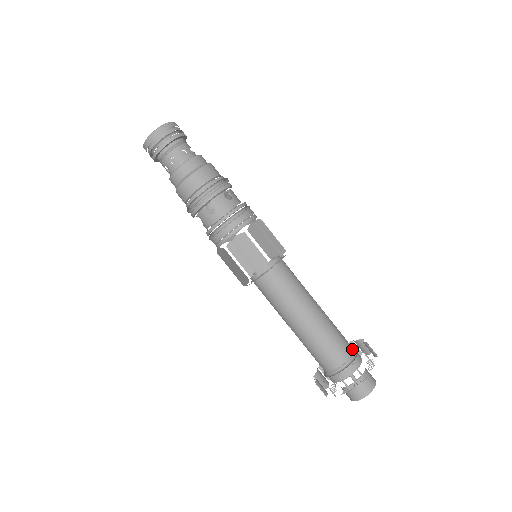
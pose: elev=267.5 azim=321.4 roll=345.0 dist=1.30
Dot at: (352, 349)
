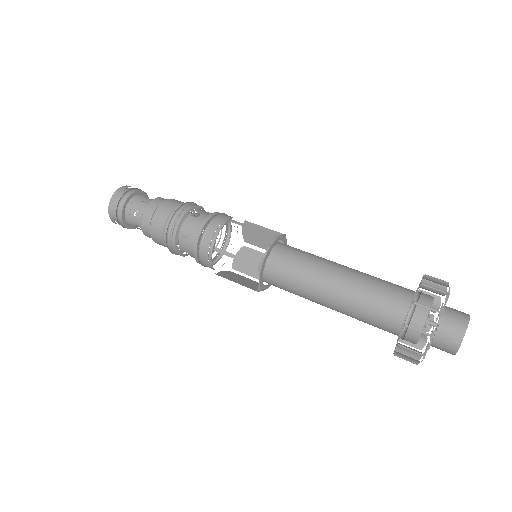
Dot at: (413, 292)
